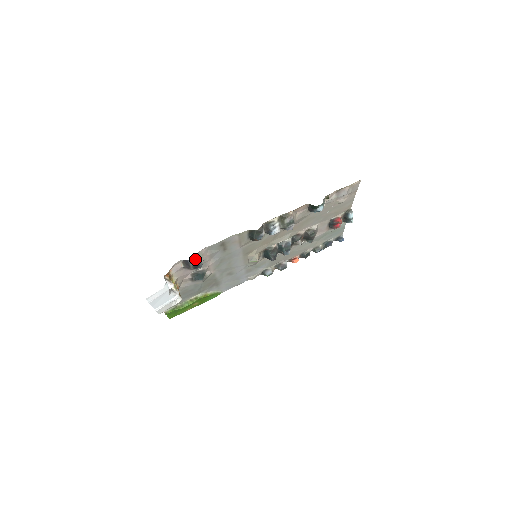
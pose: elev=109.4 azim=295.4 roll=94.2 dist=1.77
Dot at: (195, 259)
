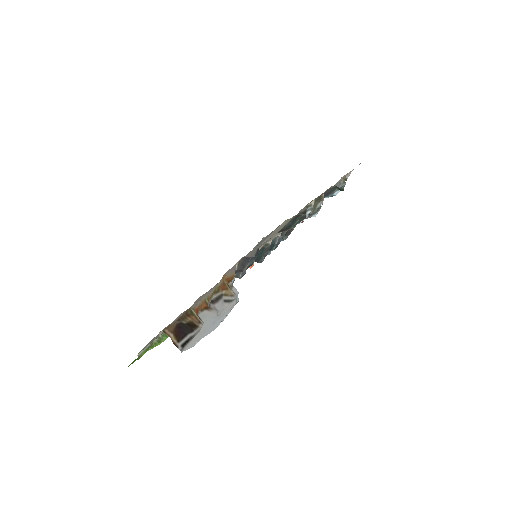
Dot at: (256, 255)
